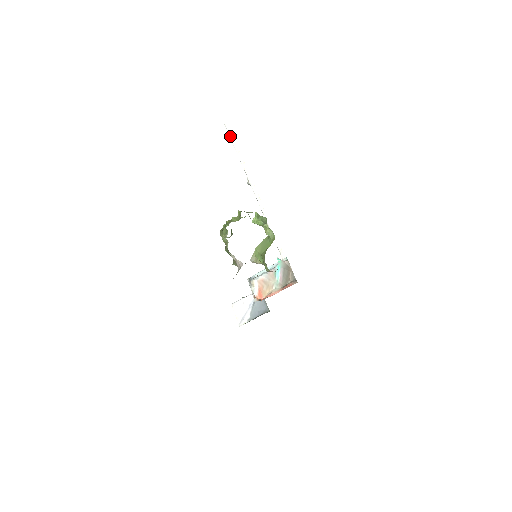
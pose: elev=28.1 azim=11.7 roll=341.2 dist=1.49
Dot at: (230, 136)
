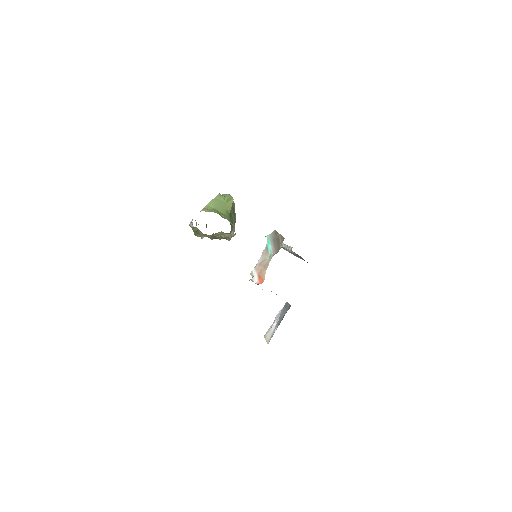
Dot at: occluded
